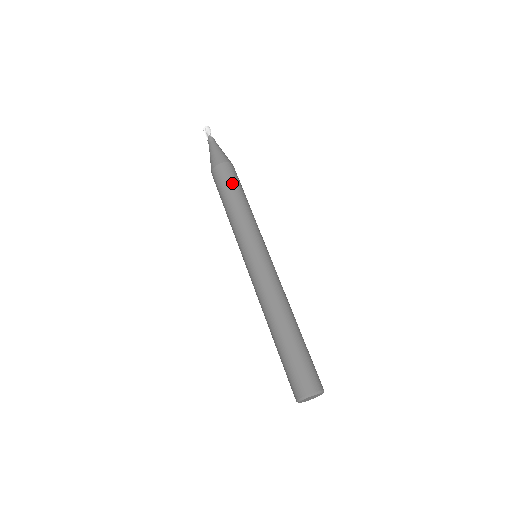
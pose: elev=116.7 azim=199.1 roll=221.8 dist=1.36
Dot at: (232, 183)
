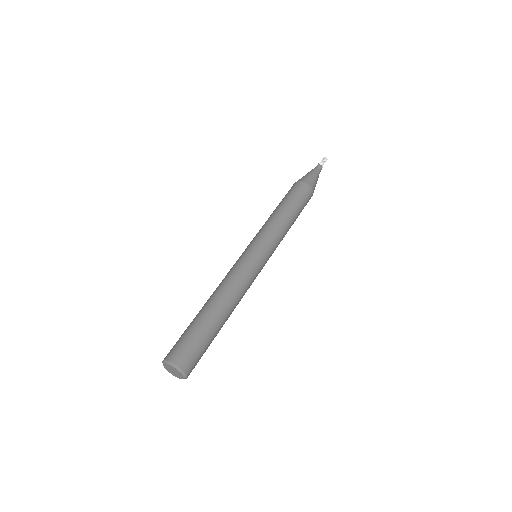
Dot at: (289, 197)
